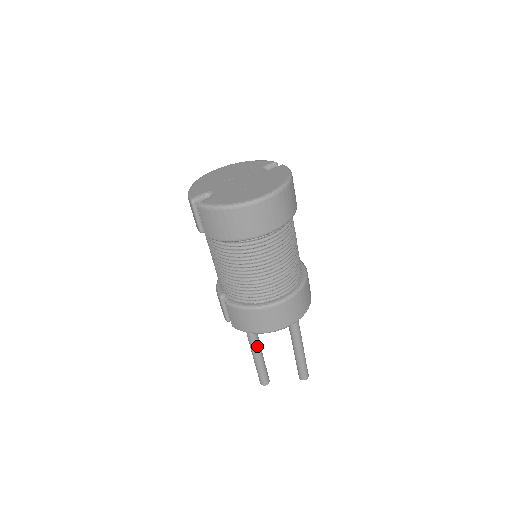
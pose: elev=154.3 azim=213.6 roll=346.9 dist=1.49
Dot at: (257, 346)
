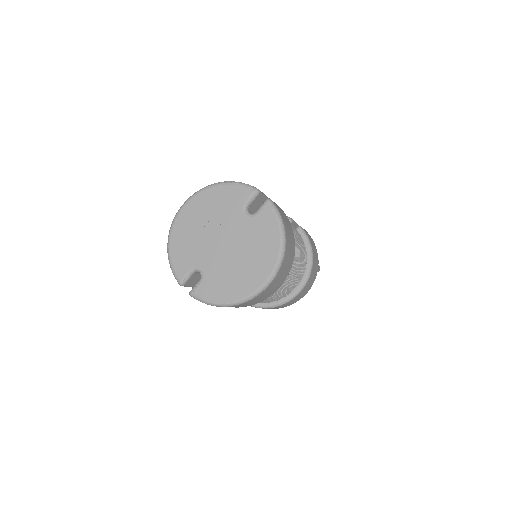
Dot at: occluded
